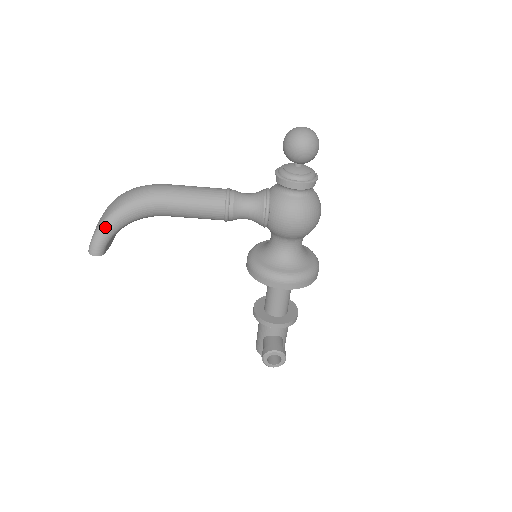
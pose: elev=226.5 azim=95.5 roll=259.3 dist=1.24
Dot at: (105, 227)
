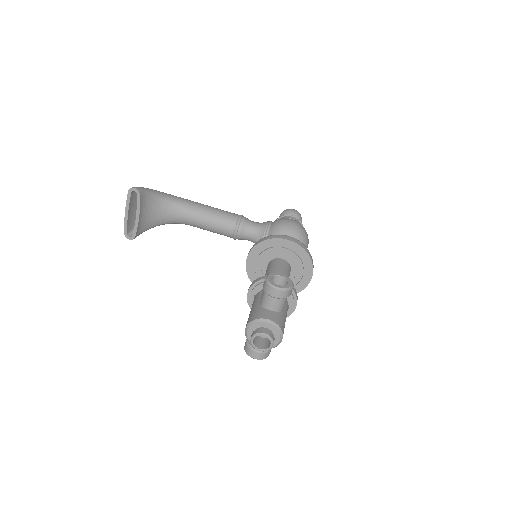
Dot at: (151, 189)
